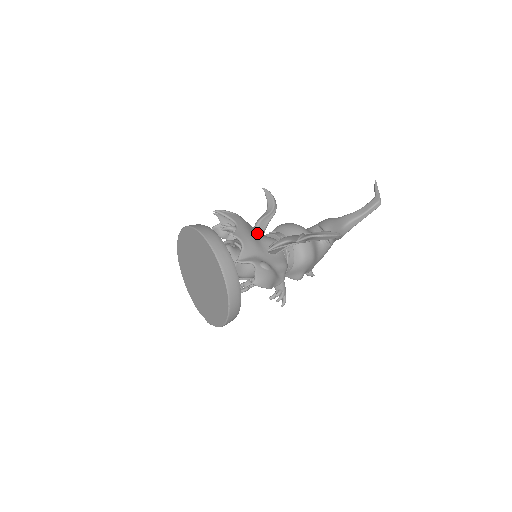
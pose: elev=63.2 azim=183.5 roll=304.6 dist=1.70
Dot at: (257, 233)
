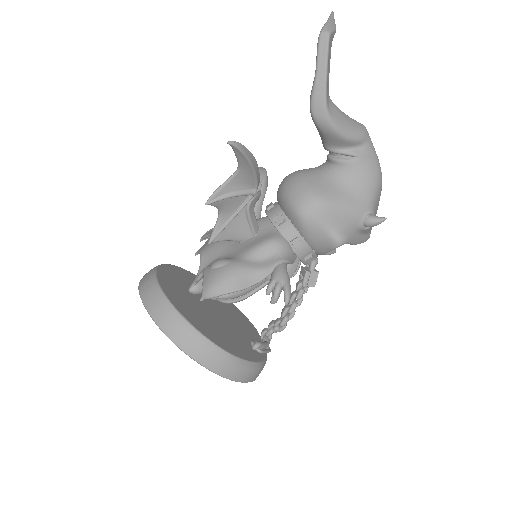
Dot at: occluded
